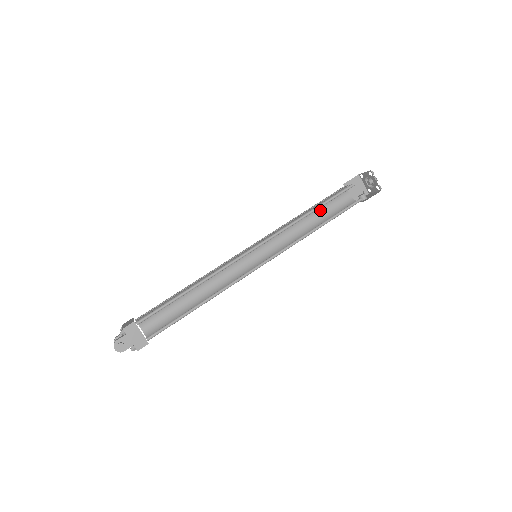
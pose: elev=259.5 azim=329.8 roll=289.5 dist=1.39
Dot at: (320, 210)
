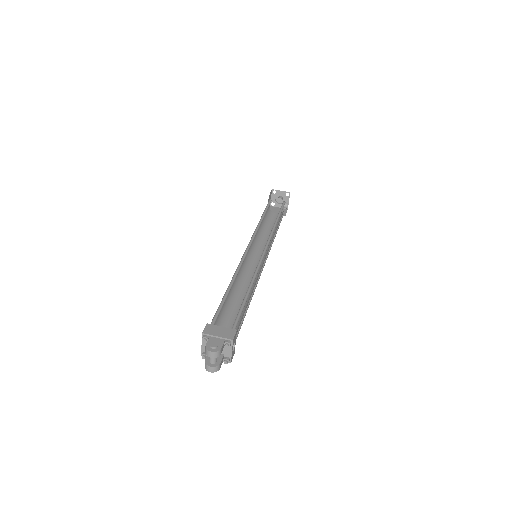
Dot at: (269, 226)
